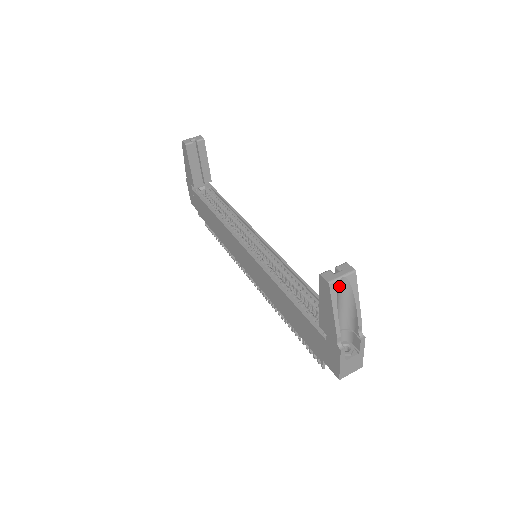
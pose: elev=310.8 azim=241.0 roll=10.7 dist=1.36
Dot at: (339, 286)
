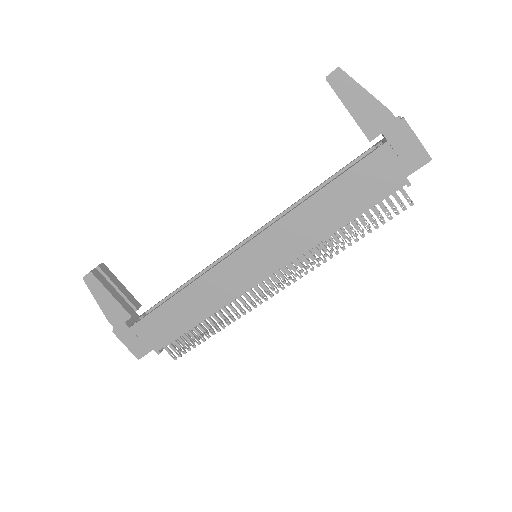
Dot at: occluded
